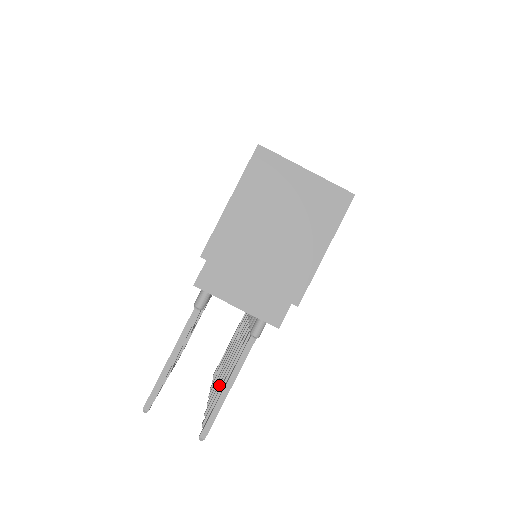
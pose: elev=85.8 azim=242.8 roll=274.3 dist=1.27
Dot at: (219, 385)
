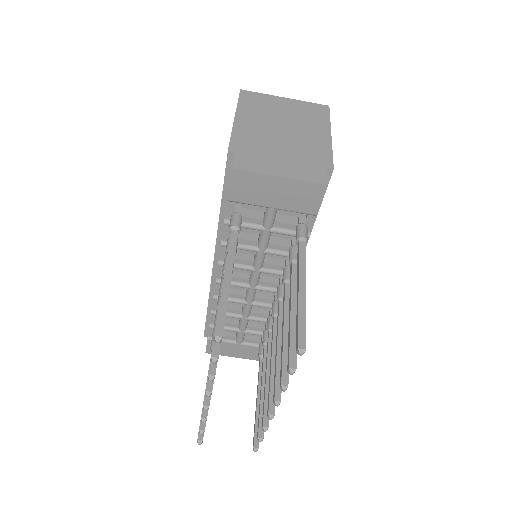
Dot at: (282, 347)
